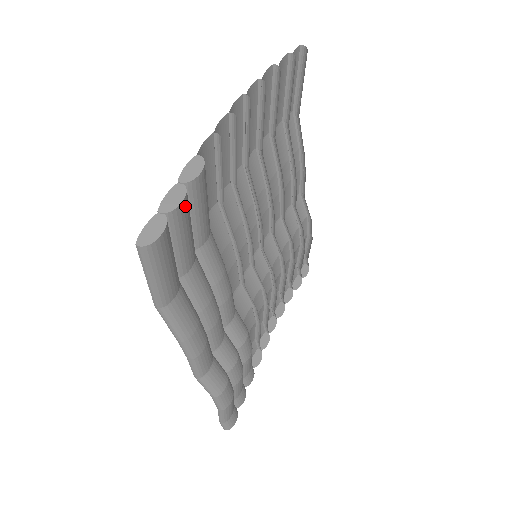
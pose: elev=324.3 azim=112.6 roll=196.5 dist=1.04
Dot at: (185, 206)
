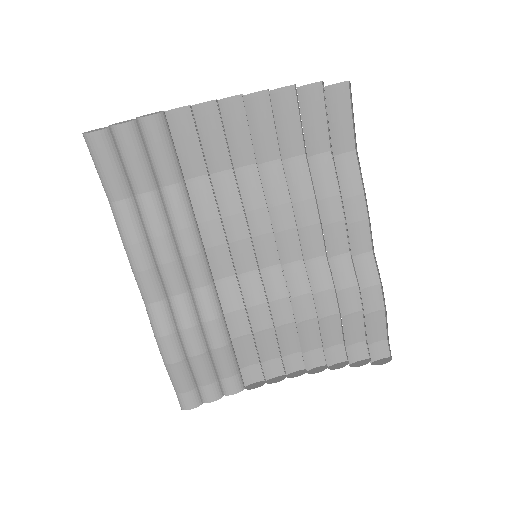
Dot at: (128, 130)
